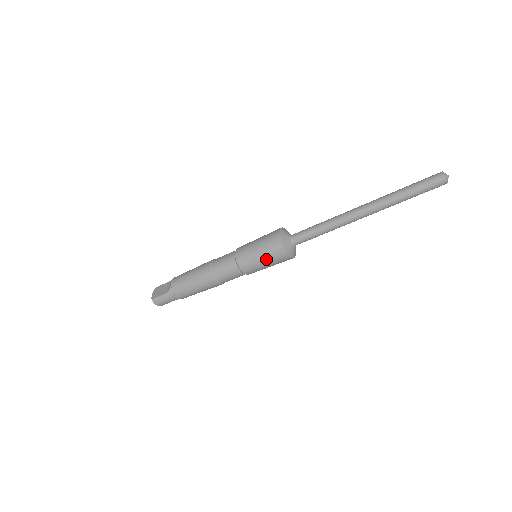
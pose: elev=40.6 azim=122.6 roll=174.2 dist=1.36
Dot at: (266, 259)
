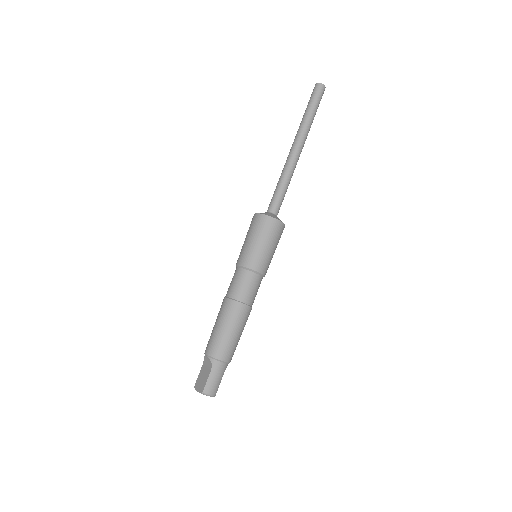
Dot at: (267, 241)
